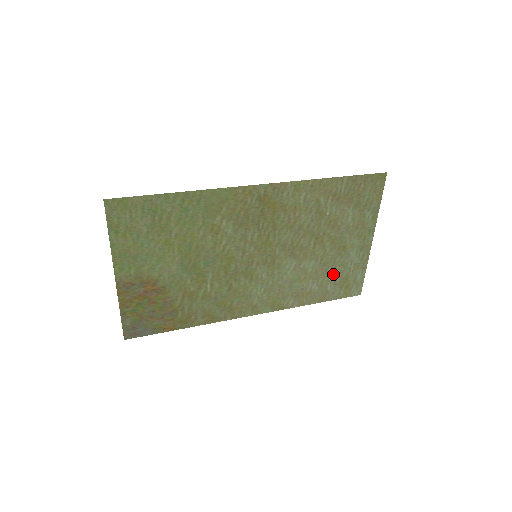
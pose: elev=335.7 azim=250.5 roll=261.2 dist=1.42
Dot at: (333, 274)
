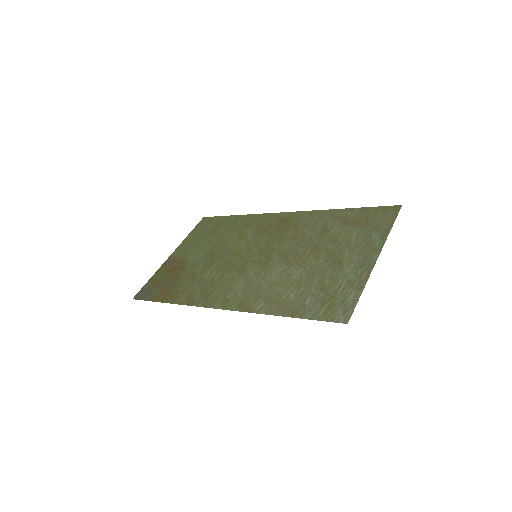
Dot at: (318, 287)
